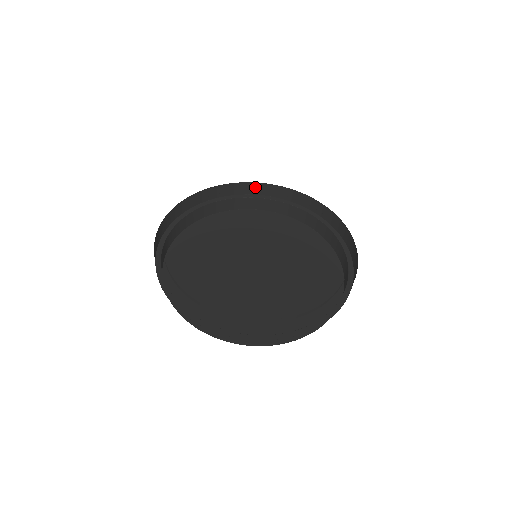
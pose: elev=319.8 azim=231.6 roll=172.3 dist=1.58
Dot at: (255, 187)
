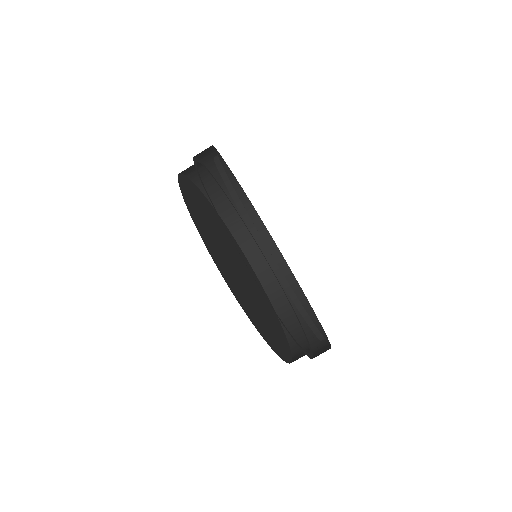
Dot at: occluded
